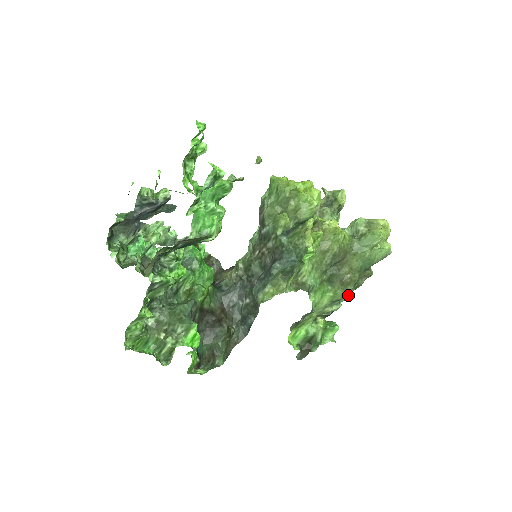
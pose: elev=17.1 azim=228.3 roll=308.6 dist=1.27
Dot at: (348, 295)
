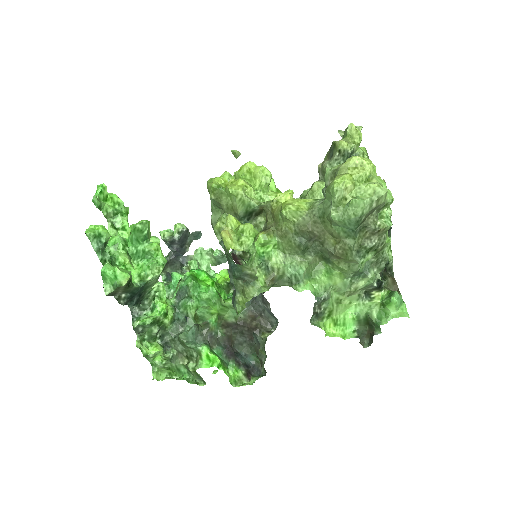
Dot at: (358, 266)
